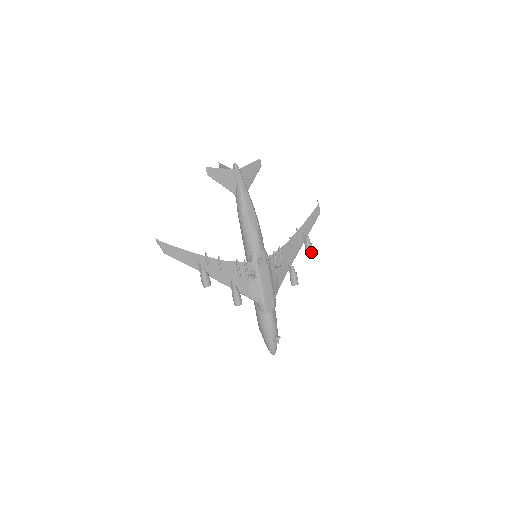
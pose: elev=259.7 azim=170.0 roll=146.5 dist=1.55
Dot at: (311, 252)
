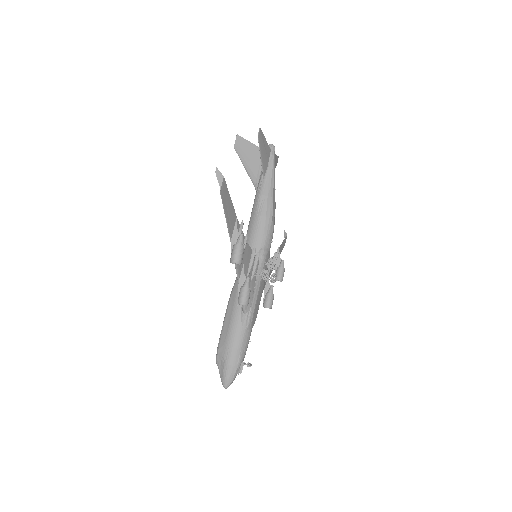
Dot at: occluded
